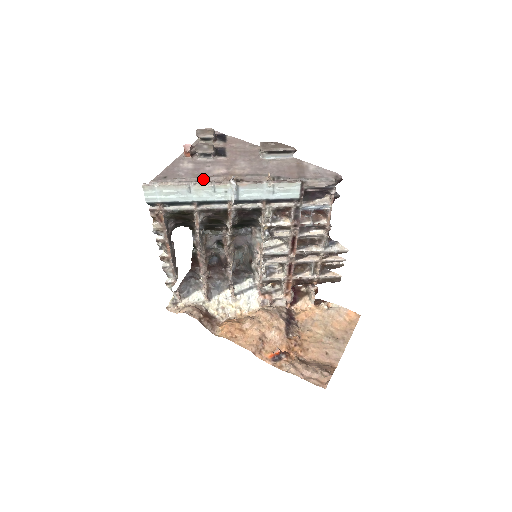
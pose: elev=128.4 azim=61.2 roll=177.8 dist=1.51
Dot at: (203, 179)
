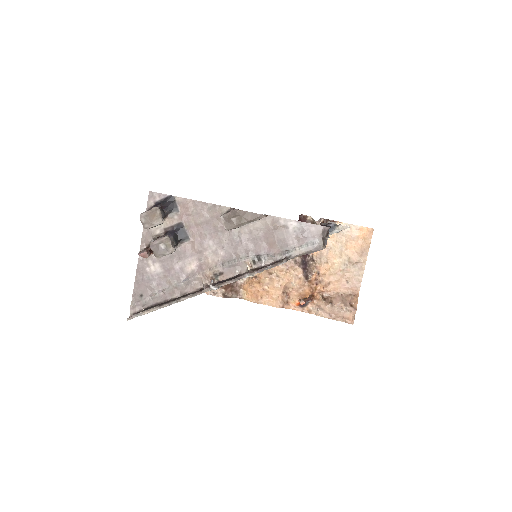
Dot at: (180, 286)
